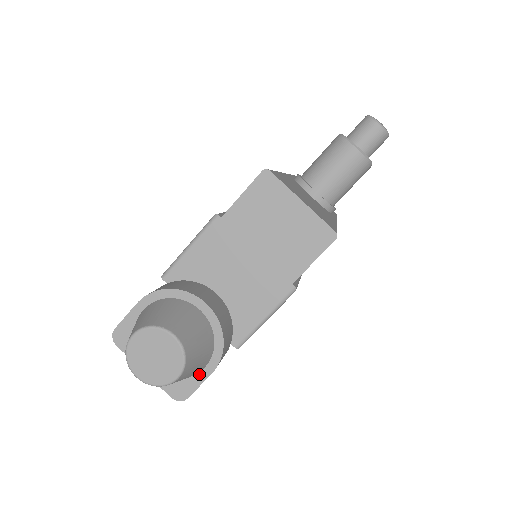
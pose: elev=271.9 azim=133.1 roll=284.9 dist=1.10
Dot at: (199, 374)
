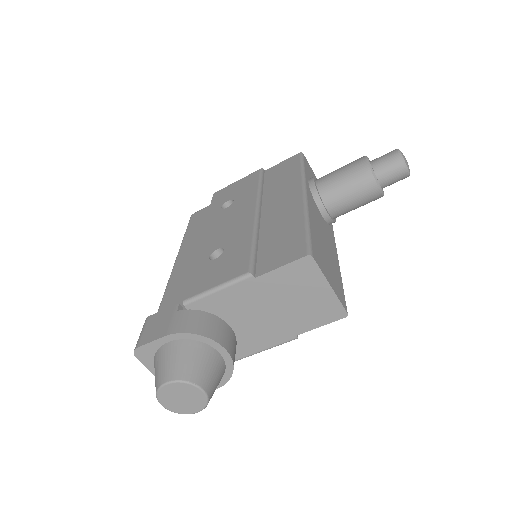
Dot at: occluded
